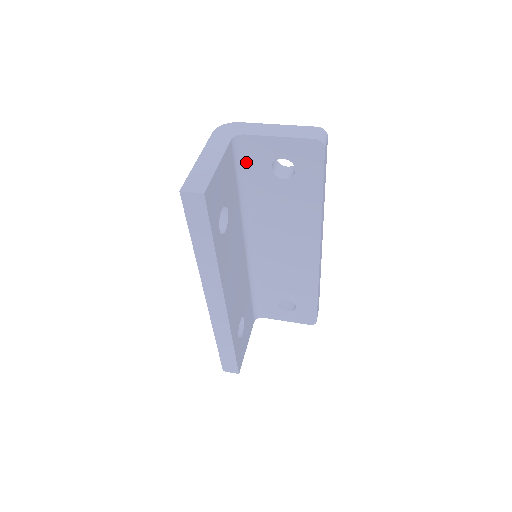
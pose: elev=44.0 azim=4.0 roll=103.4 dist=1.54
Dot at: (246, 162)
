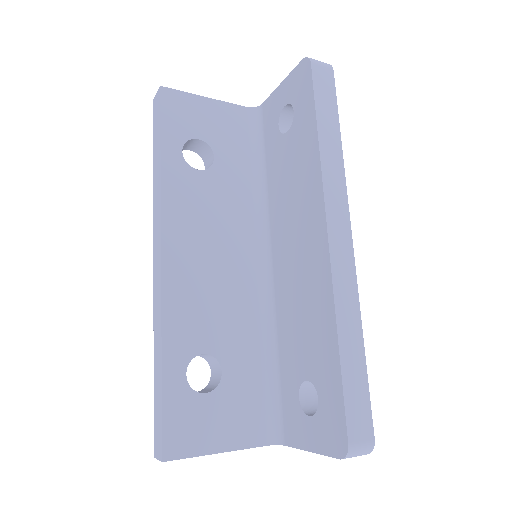
Dot at: (264, 135)
